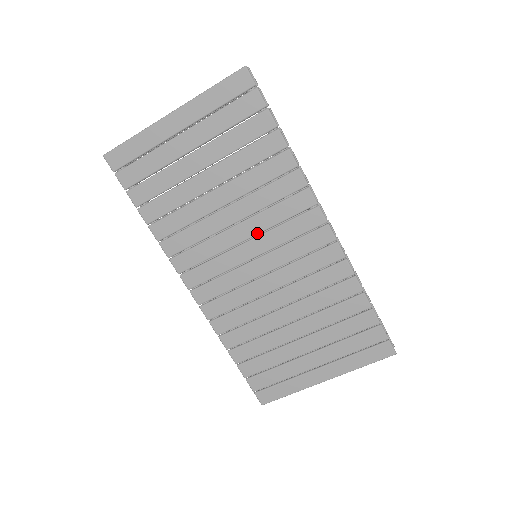
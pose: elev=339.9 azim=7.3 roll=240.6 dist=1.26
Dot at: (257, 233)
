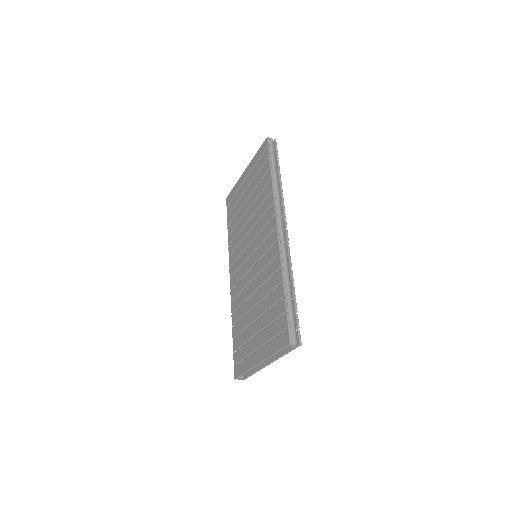
Dot at: (254, 237)
